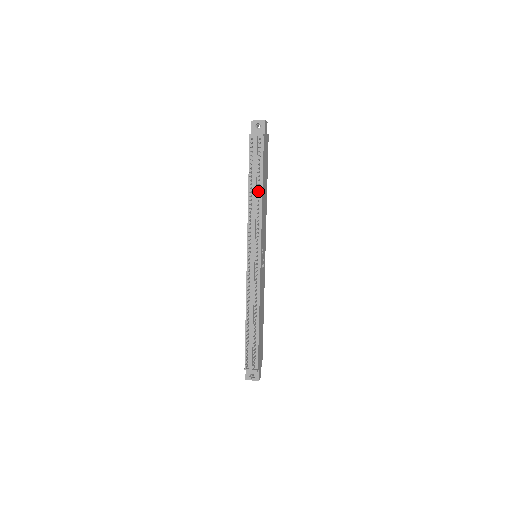
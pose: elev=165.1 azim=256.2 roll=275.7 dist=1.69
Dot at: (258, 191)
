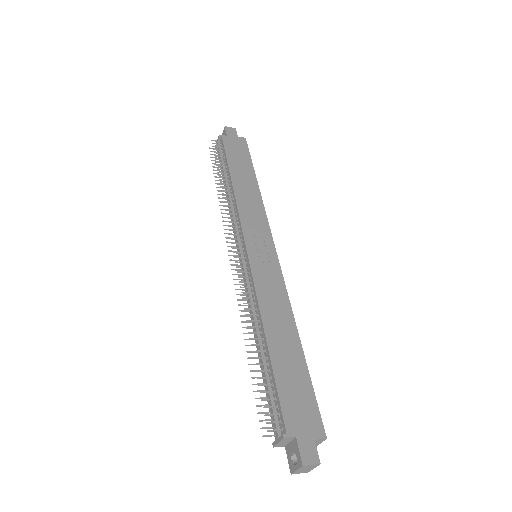
Dot at: (229, 184)
